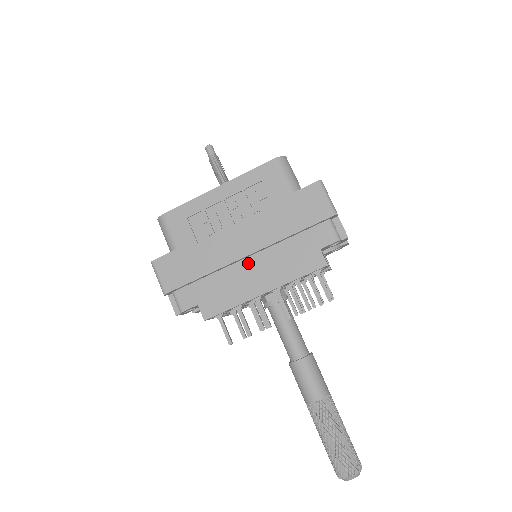
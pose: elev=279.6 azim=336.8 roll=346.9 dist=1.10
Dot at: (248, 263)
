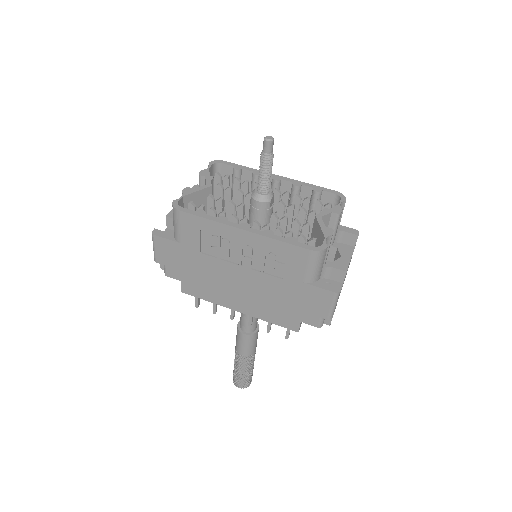
Dot at: (237, 289)
